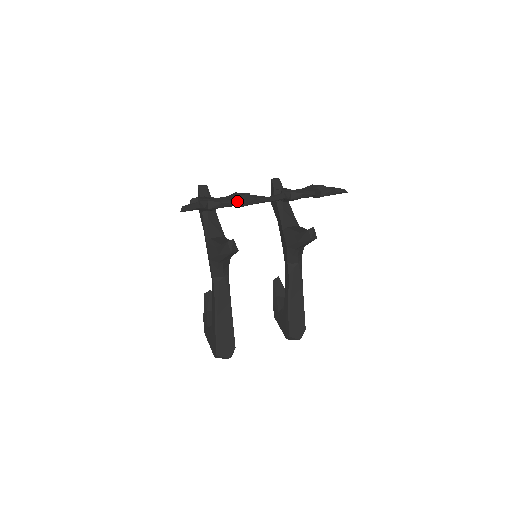
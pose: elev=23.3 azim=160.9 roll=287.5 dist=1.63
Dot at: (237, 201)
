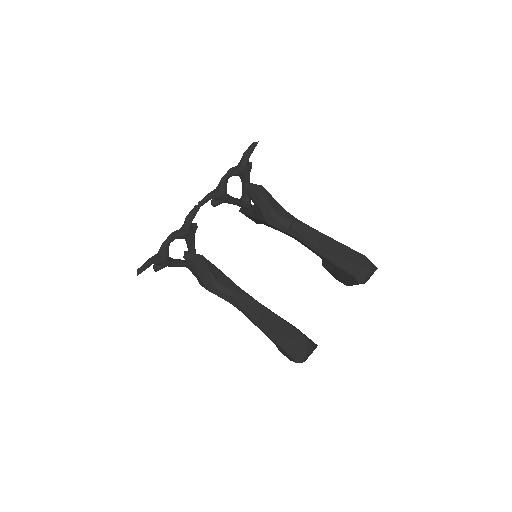
Dot at: (175, 232)
